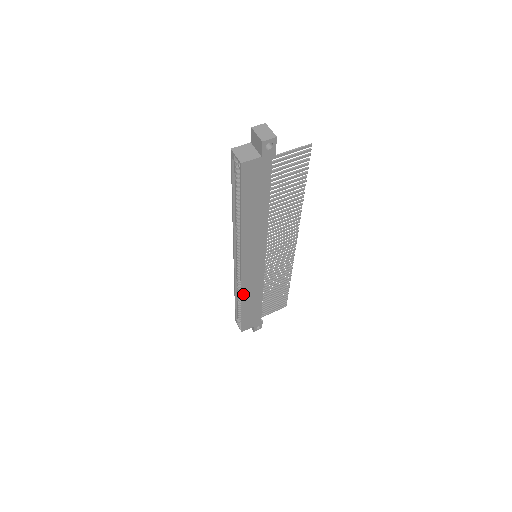
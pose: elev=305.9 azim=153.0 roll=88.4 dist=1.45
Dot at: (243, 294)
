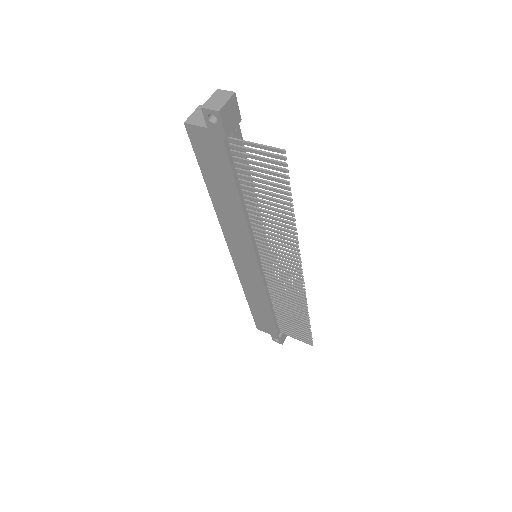
Dot at: (244, 287)
